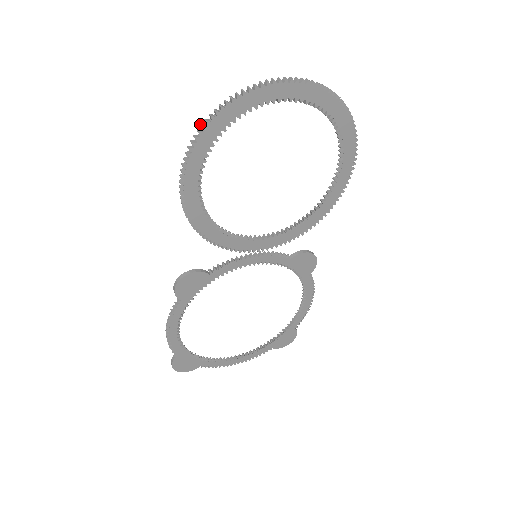
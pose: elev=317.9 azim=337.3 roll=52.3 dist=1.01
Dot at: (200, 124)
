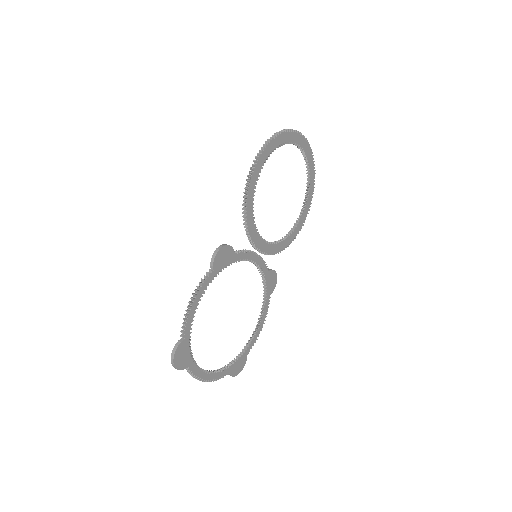
Dot at: (272, 135)
